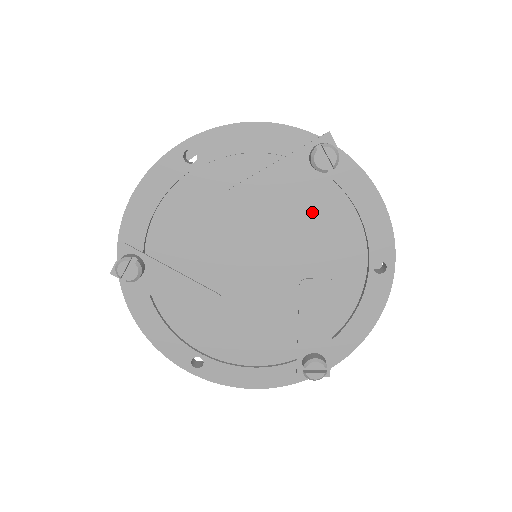
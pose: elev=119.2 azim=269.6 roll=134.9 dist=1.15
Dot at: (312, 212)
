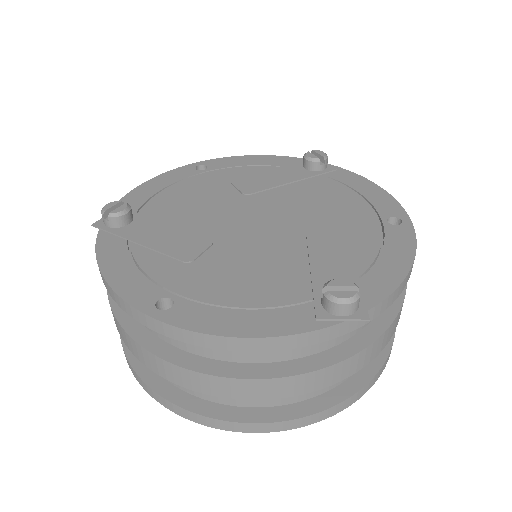
Dot at: (311, 191)
